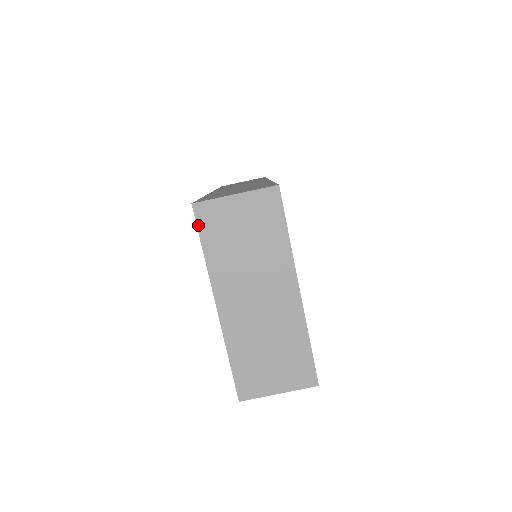
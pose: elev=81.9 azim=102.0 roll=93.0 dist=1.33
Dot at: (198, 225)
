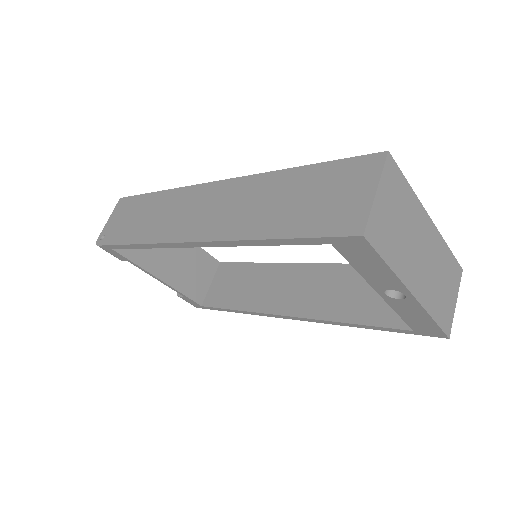
Dot at: (375, 248)
